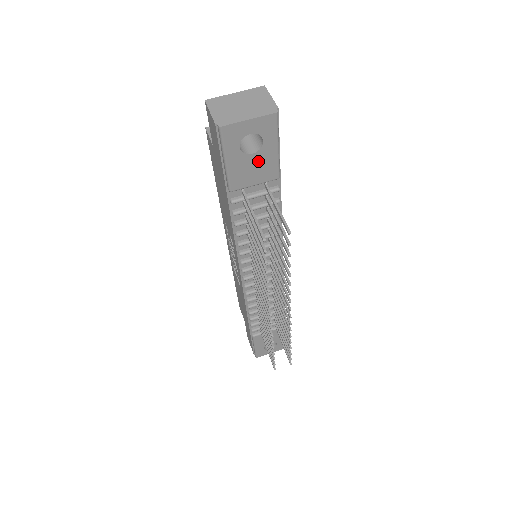
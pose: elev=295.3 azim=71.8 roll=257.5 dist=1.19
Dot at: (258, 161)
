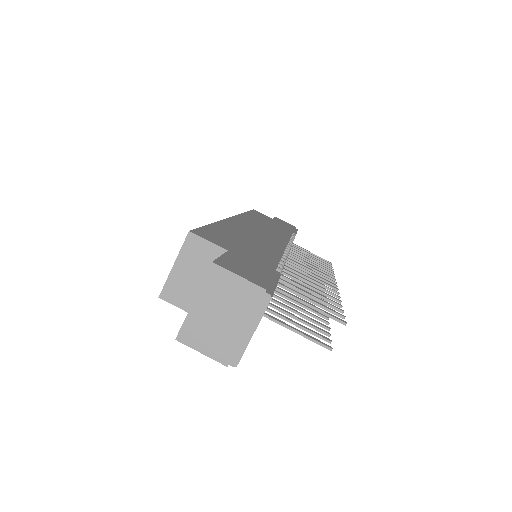
Dot at: occluded
